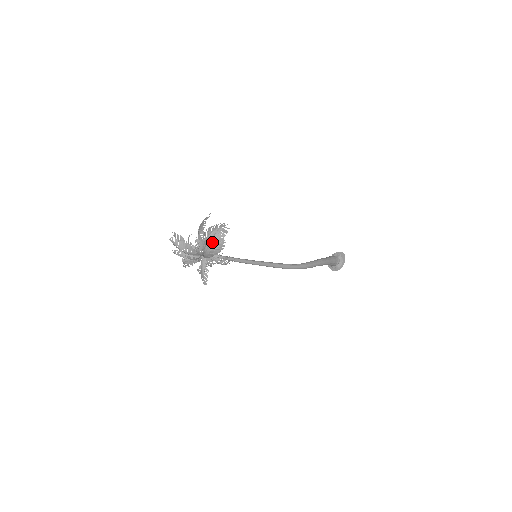
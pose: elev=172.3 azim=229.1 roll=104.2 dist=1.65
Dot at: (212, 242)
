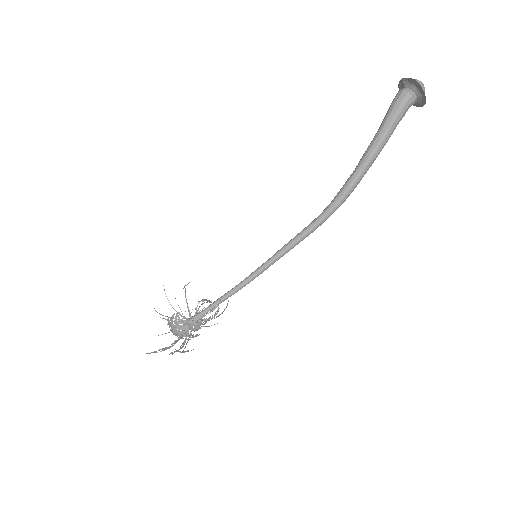
Dot at: occluded
